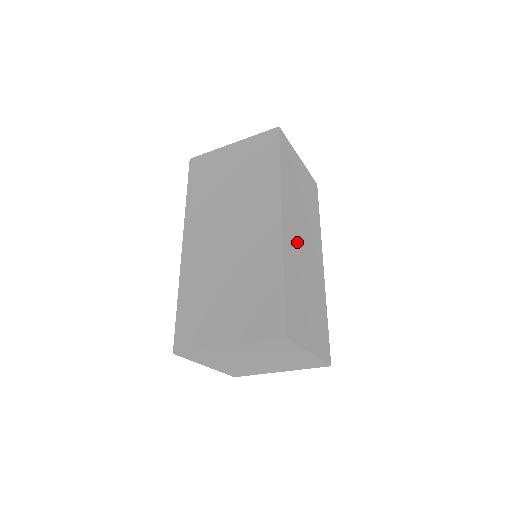
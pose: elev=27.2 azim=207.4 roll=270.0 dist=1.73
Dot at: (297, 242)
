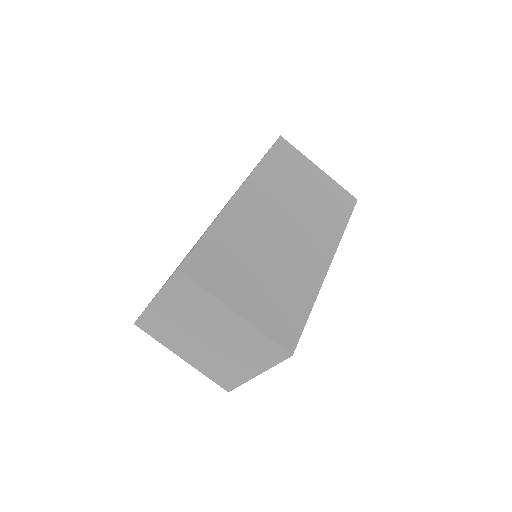
Dot at: (265, 218)
